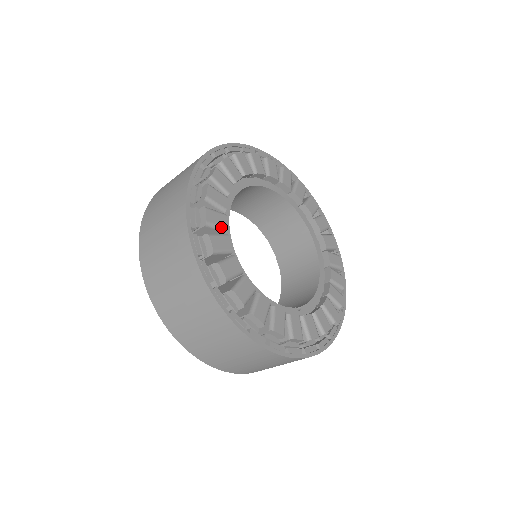
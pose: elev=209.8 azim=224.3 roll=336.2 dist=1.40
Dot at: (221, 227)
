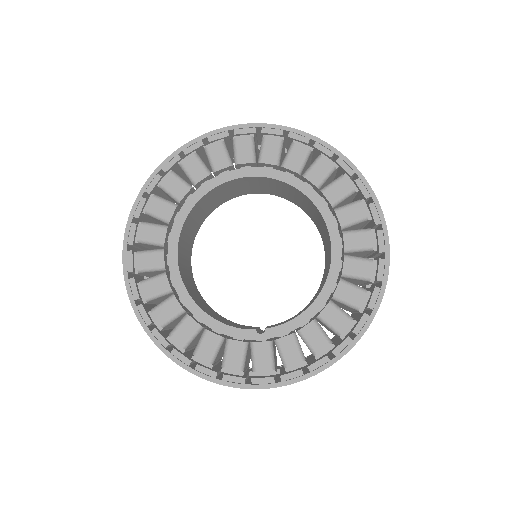
Dot at: (156, 243)
